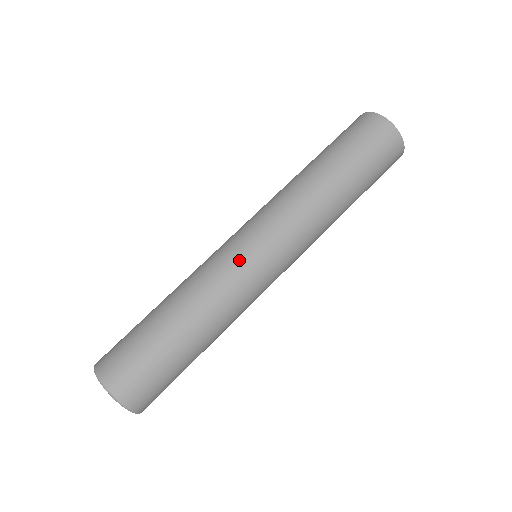
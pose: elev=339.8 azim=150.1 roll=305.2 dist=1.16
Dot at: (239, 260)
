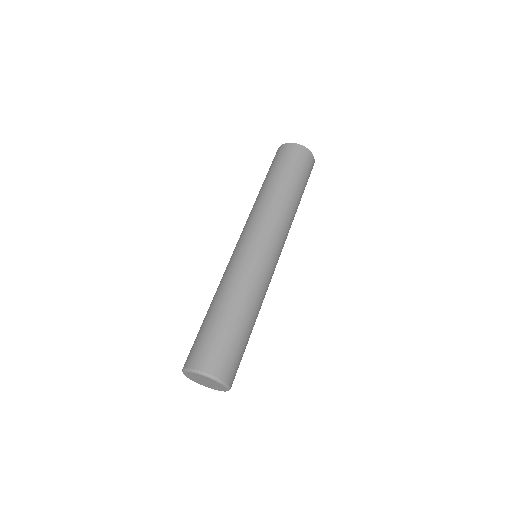
Dot at: (237, 255)
